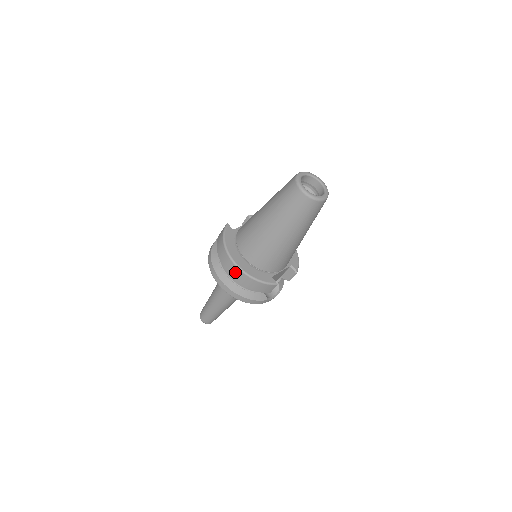
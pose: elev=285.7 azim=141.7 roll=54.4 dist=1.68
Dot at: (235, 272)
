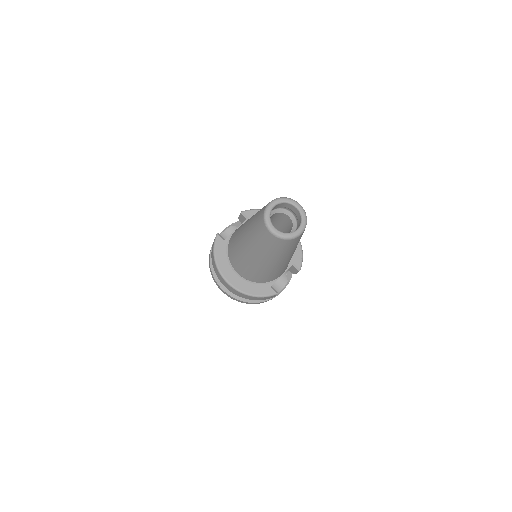
Dot at: (231, 290)
